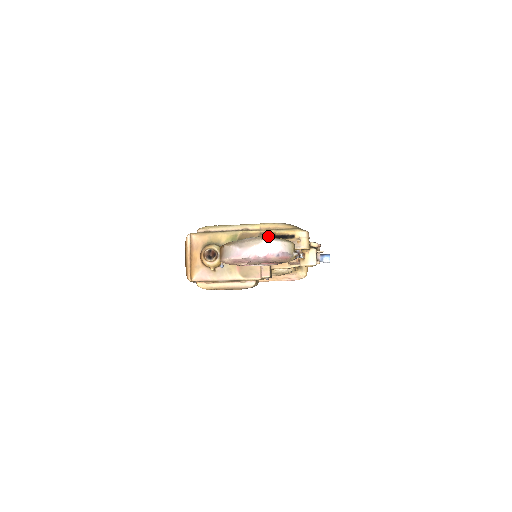
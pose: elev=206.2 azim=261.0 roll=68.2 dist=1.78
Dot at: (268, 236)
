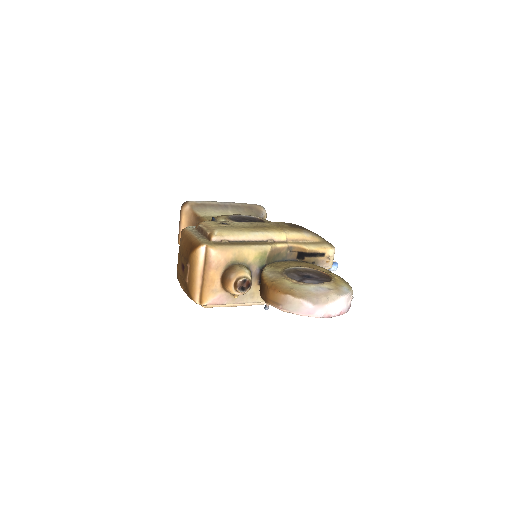
Dot at: (296, 252)
